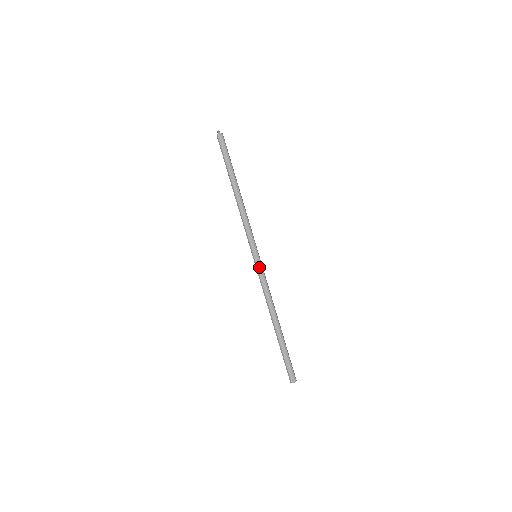
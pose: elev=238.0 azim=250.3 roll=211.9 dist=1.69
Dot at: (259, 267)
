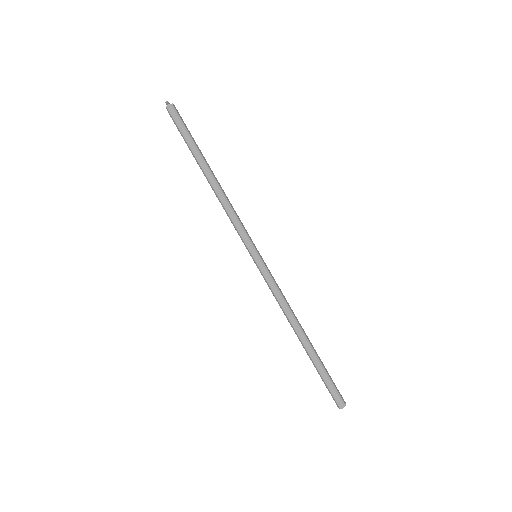
Dot at: (263, 270)
